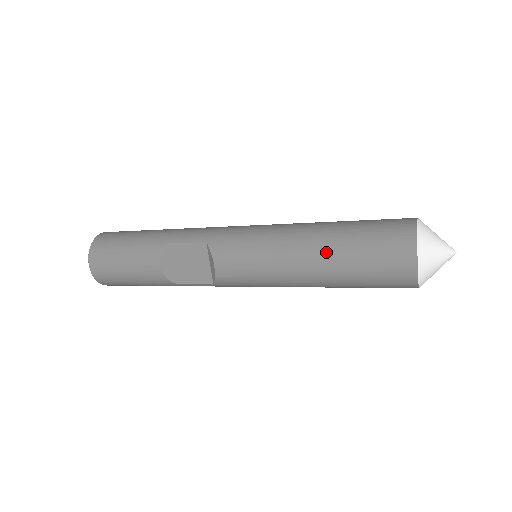
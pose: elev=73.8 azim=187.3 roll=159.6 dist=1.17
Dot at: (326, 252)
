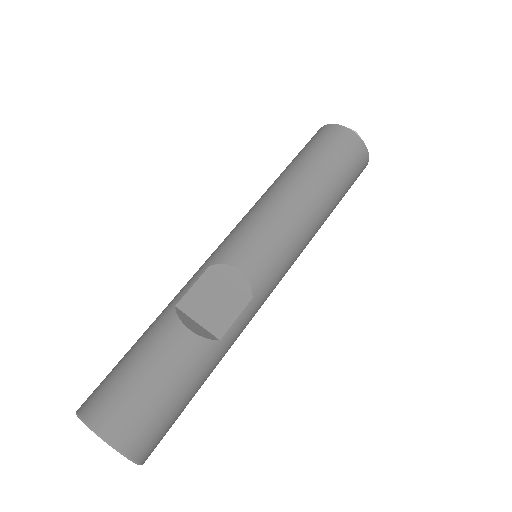
Dot at: (300, 175)
